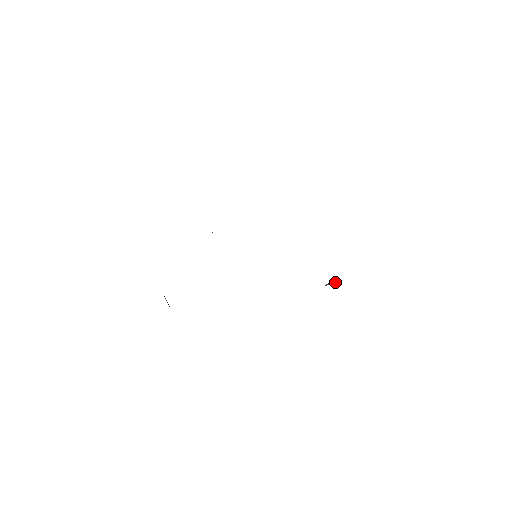
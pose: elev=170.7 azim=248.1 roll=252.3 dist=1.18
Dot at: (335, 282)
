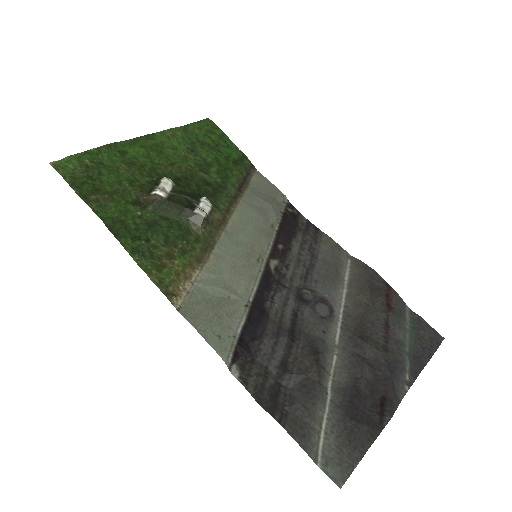
Dot at: (334, 313)
